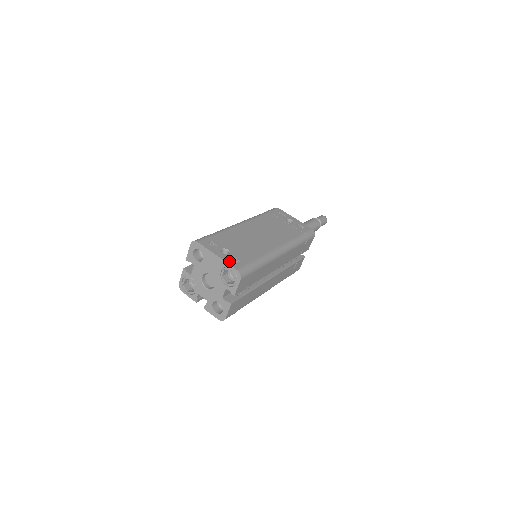
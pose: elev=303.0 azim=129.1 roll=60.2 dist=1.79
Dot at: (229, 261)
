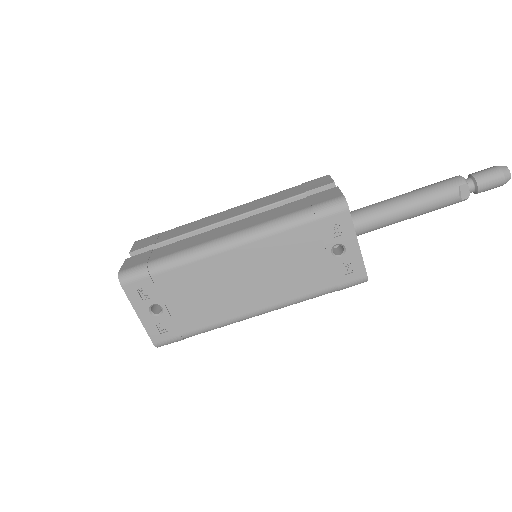
Dot at: (150, 329)
